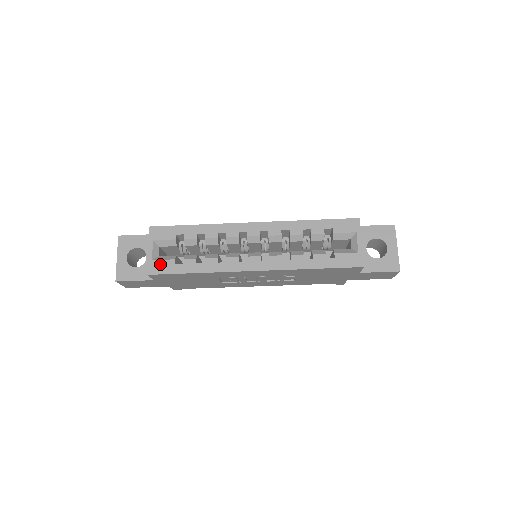
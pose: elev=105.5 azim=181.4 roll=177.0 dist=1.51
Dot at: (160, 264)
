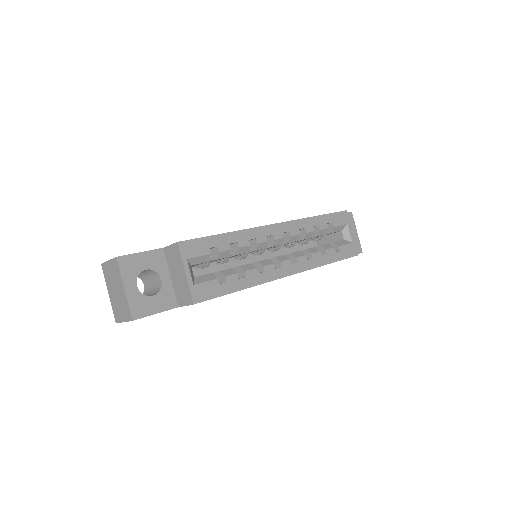
Dot at: (204, 288)
